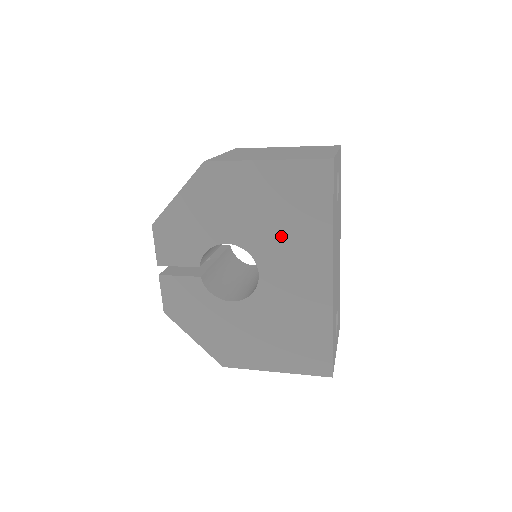
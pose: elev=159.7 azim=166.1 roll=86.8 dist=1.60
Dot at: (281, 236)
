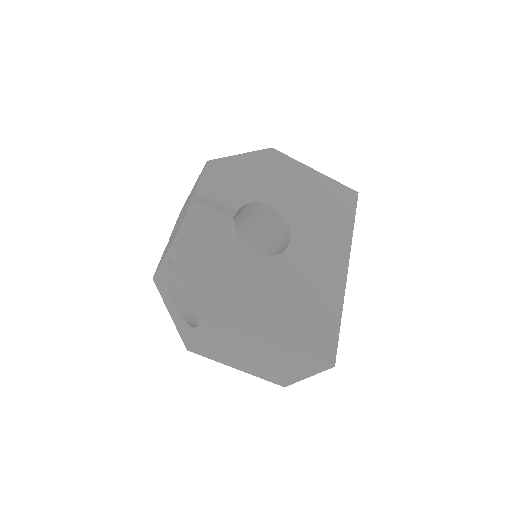
Dot at: (315, 221)
